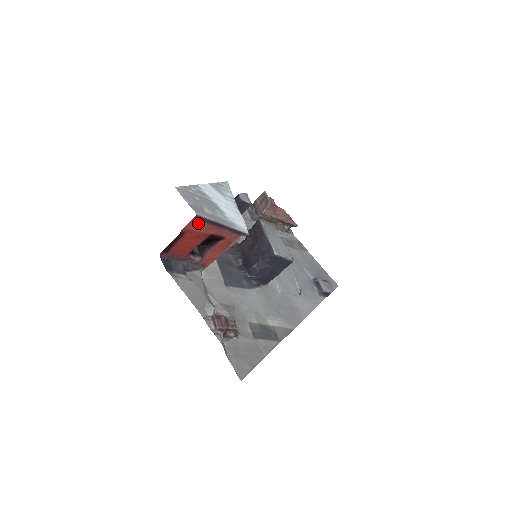
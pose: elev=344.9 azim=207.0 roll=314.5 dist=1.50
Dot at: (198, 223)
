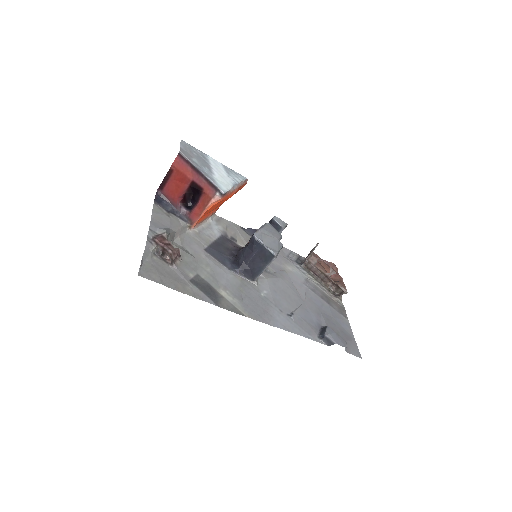
Dot at: (182, 163)
